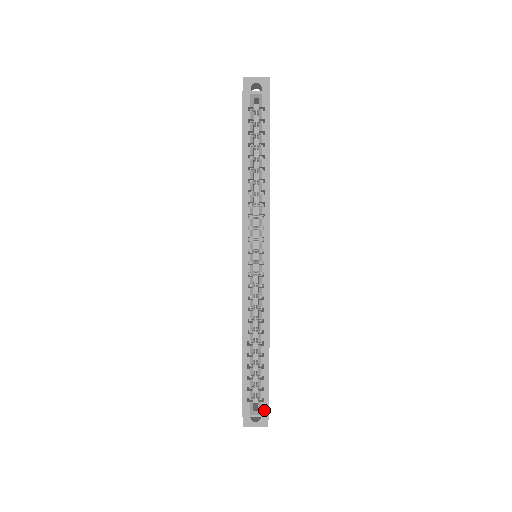
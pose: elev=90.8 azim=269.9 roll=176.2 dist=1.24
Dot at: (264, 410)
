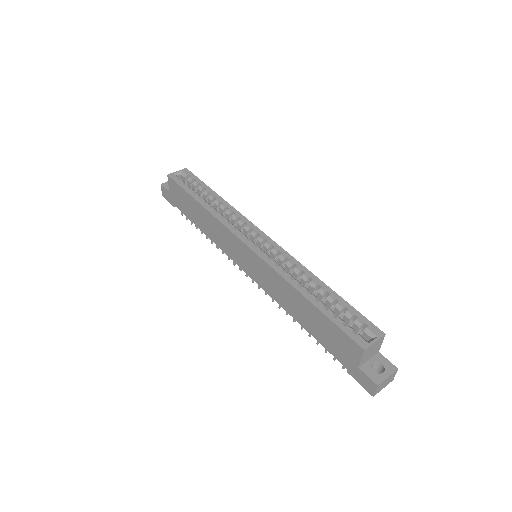
Dot at: (375, 332)
